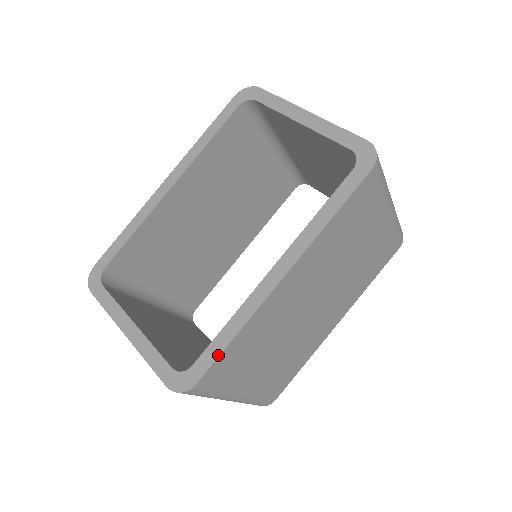
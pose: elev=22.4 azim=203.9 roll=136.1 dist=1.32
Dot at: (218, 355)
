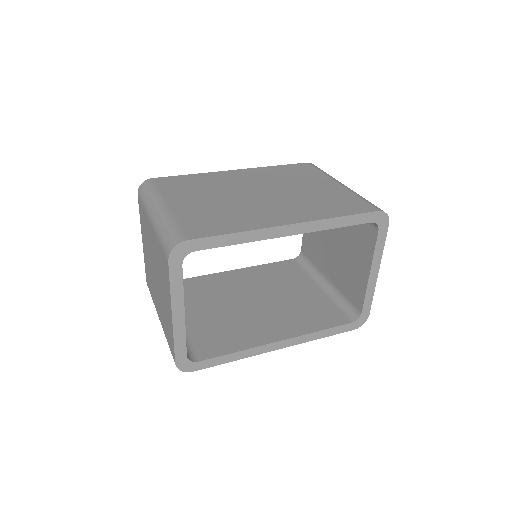
Dot at: occluded
